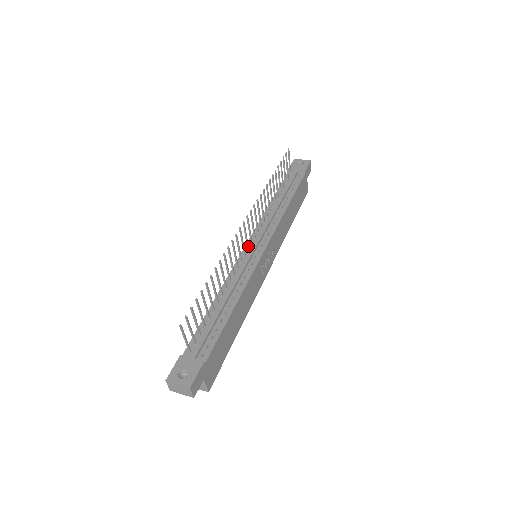
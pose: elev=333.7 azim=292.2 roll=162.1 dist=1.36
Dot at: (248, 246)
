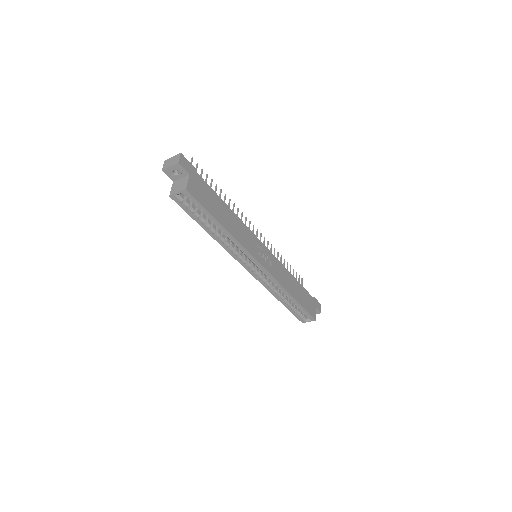
Dot at: occluded
